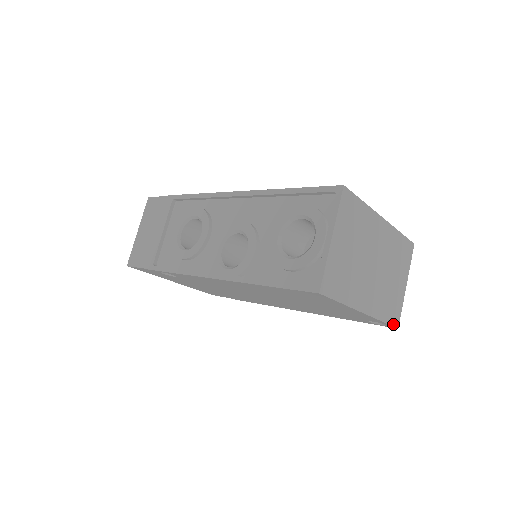
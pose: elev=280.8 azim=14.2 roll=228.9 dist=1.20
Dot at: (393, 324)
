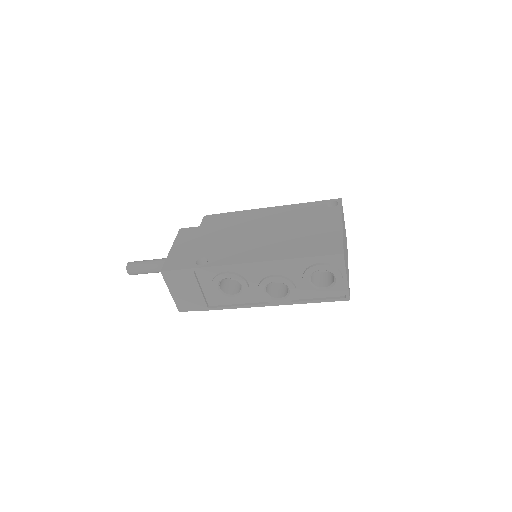
Dot at: occluded
